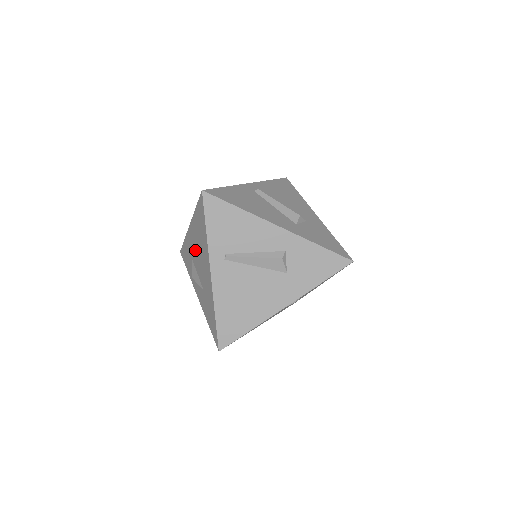
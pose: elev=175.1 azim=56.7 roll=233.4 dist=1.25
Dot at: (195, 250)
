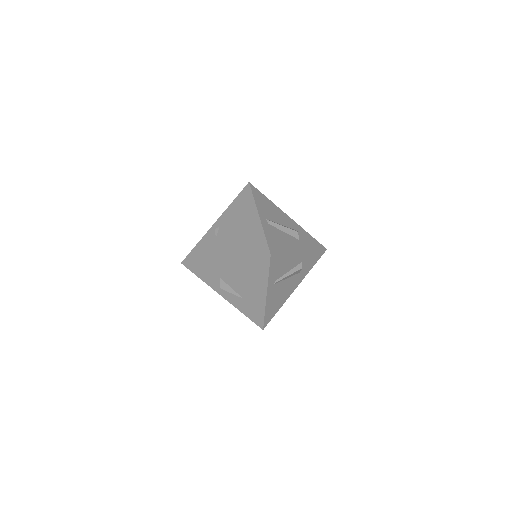
Dot at: (232, 276)
